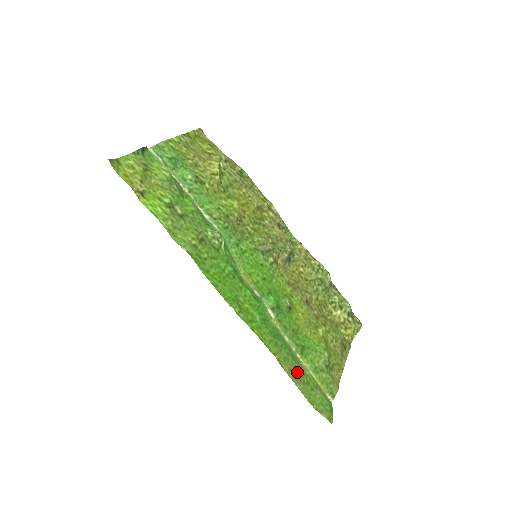
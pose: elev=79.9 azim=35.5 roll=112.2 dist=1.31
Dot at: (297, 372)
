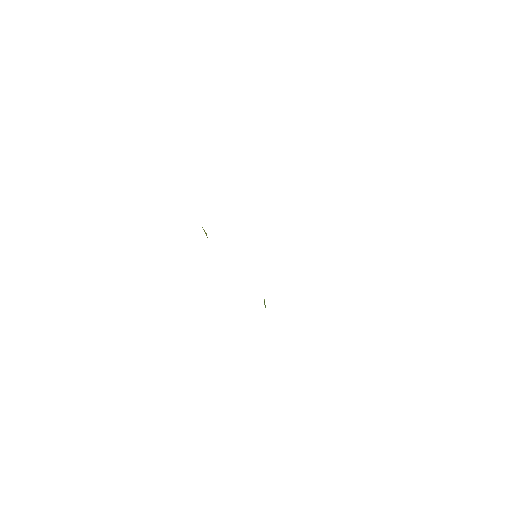
Dot at: occluded
